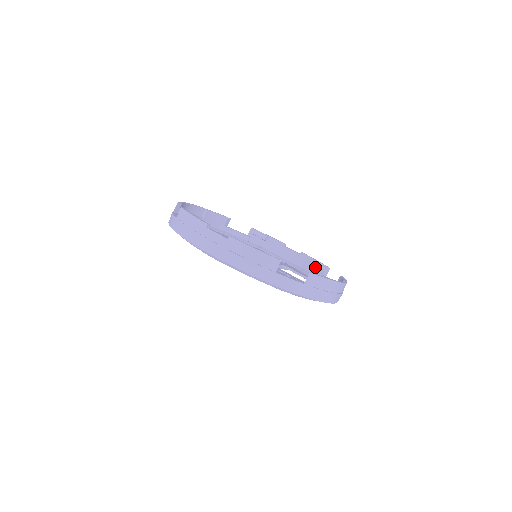
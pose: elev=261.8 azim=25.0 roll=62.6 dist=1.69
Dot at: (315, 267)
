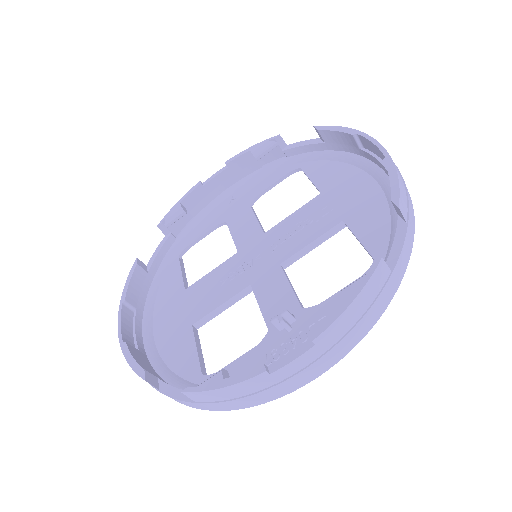
Dot at: occluded
